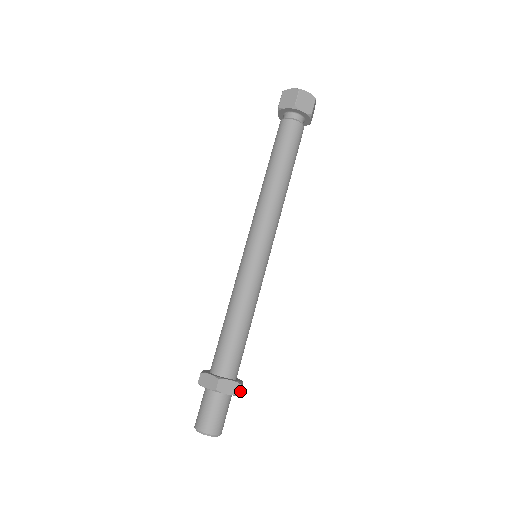
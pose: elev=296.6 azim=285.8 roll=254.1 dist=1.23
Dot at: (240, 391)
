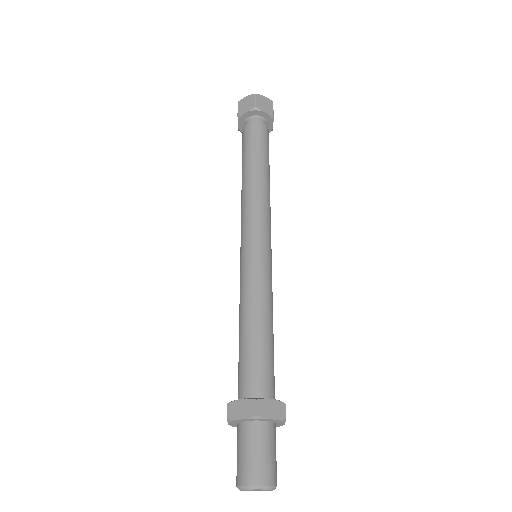
Dot at: occluded
